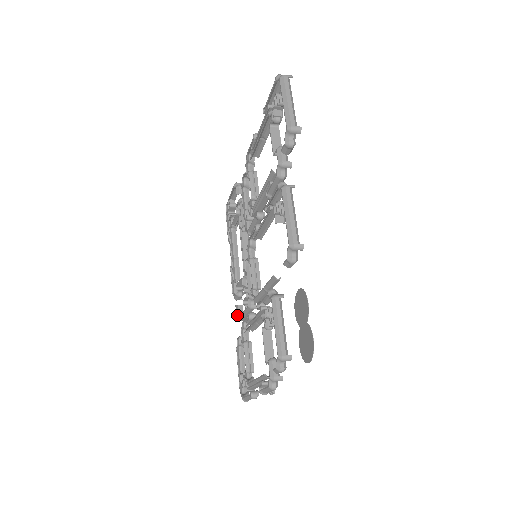
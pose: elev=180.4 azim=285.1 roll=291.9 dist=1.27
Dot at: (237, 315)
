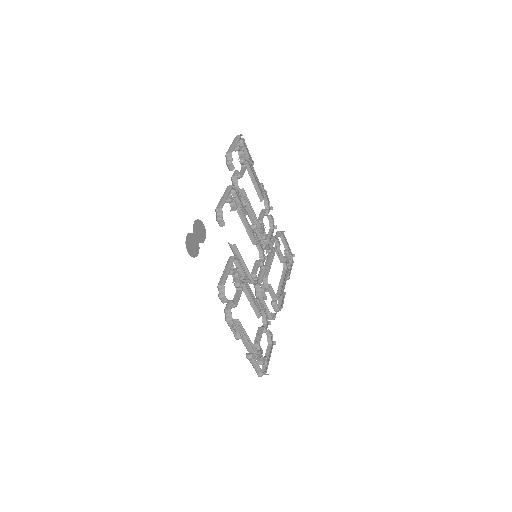
Dot at: occluded
